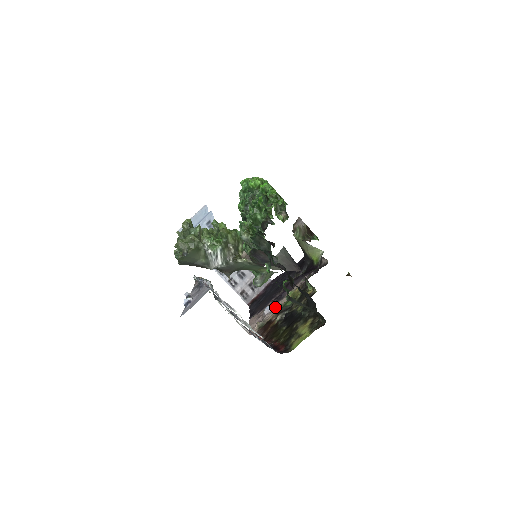
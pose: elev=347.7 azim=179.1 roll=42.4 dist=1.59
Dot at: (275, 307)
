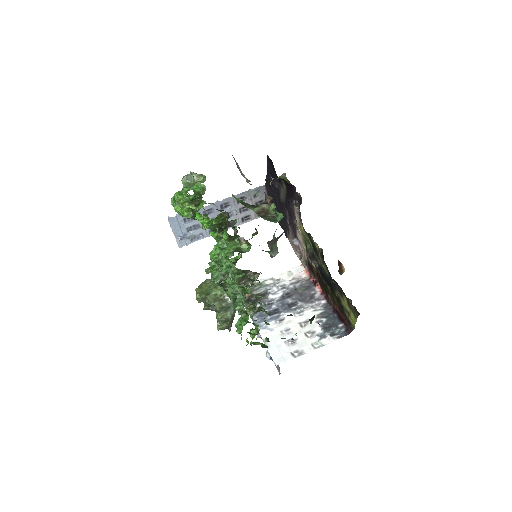
Dot at: (299, 241)
